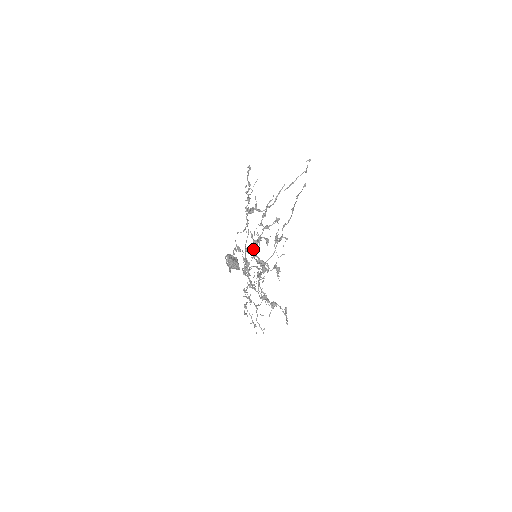
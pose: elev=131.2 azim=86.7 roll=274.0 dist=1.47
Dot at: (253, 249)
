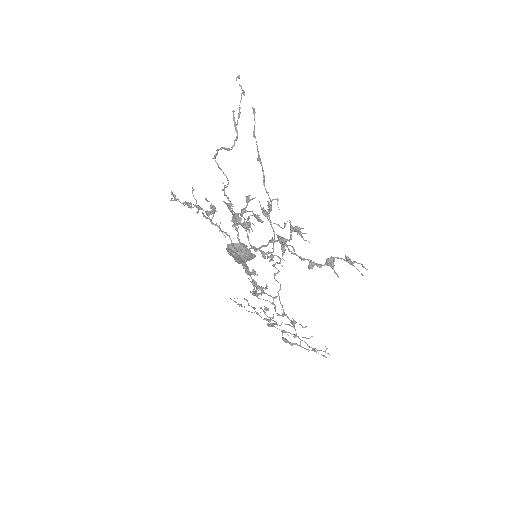
Dot at: occluded
